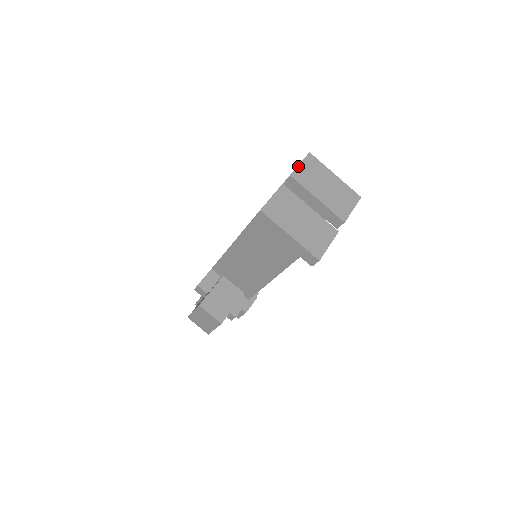
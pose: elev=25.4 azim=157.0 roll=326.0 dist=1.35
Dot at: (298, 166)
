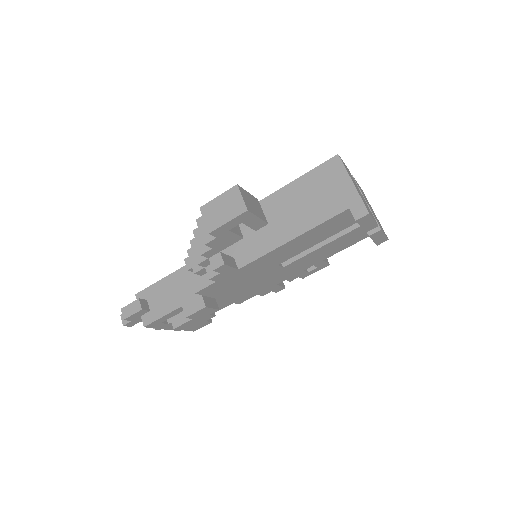
Dot at: (356, 181)
